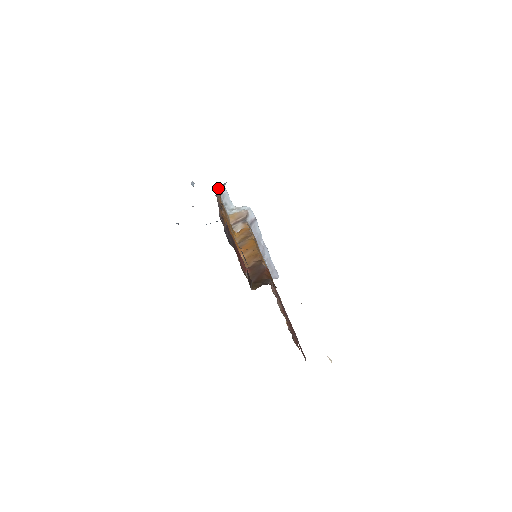
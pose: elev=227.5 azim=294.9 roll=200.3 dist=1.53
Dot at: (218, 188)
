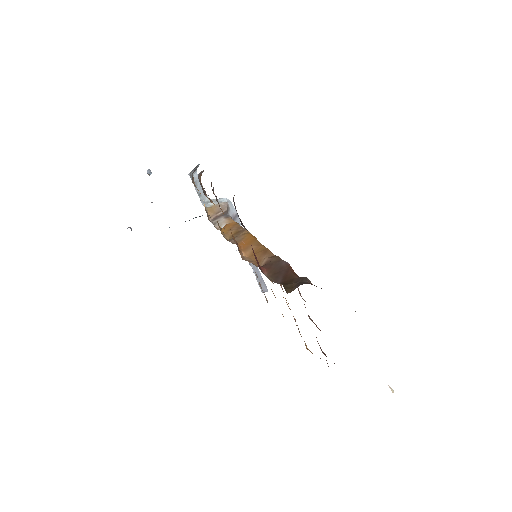
Dot at: occluded
